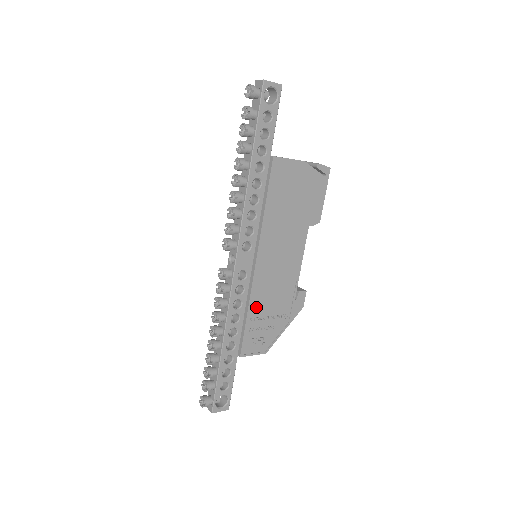
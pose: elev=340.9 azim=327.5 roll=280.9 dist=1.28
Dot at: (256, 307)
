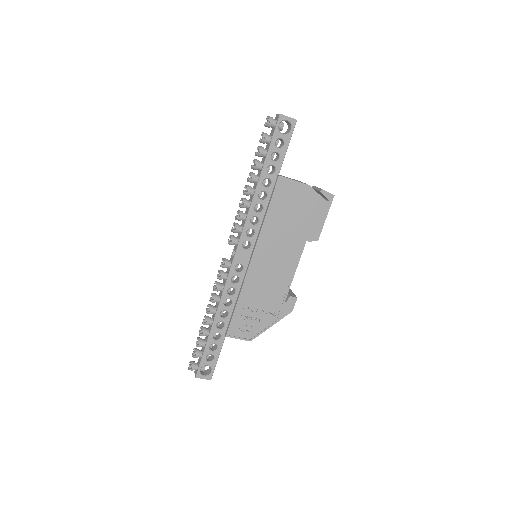
Dot at: (247, 298)
